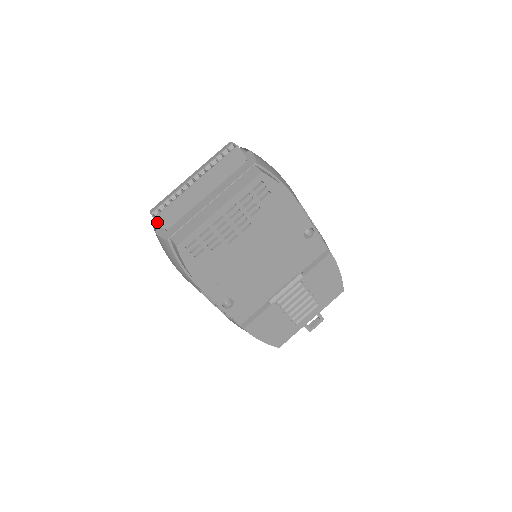
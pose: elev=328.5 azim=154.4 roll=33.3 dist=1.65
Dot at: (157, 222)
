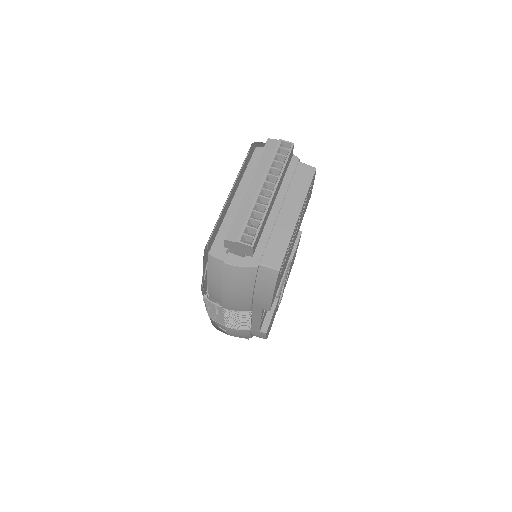
Dot at: (252, 250)
